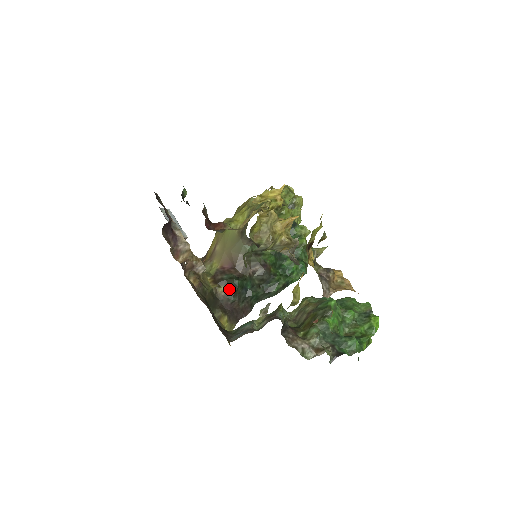
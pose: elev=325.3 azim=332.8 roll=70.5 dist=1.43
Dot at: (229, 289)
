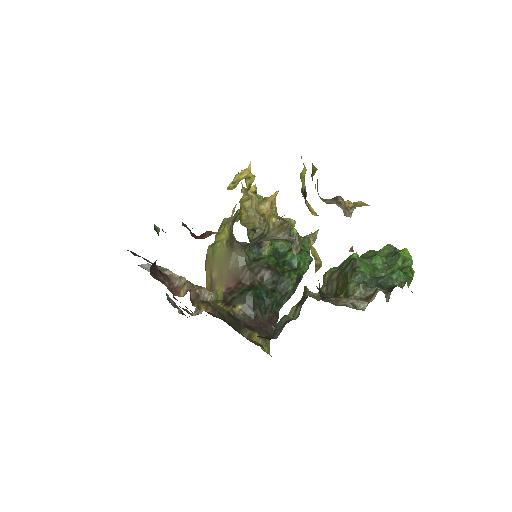
Dot at: (245, 304)
